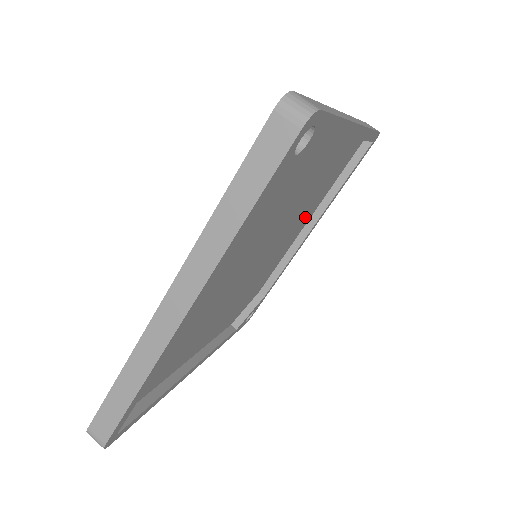
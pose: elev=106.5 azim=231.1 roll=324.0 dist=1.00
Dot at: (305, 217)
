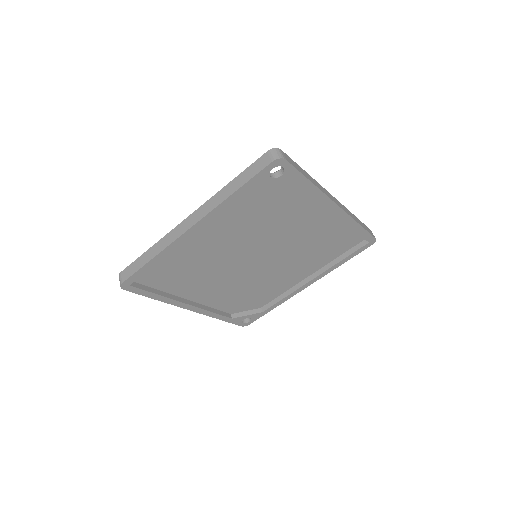
Dot at: (306, 266)
